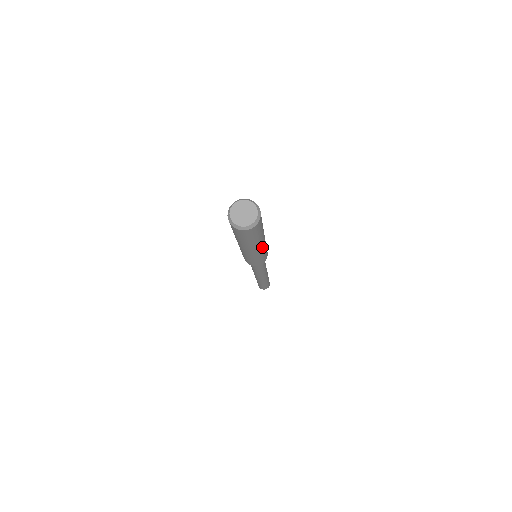
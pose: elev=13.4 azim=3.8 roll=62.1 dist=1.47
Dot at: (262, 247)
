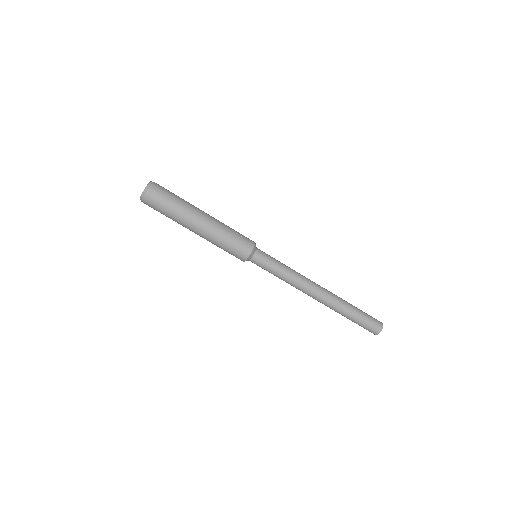
Dot at: (208, 225)
